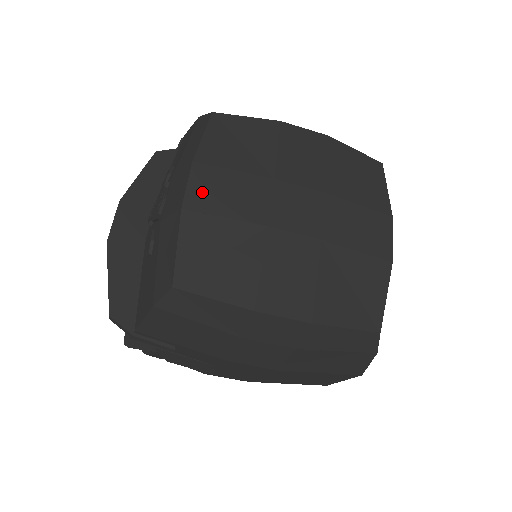
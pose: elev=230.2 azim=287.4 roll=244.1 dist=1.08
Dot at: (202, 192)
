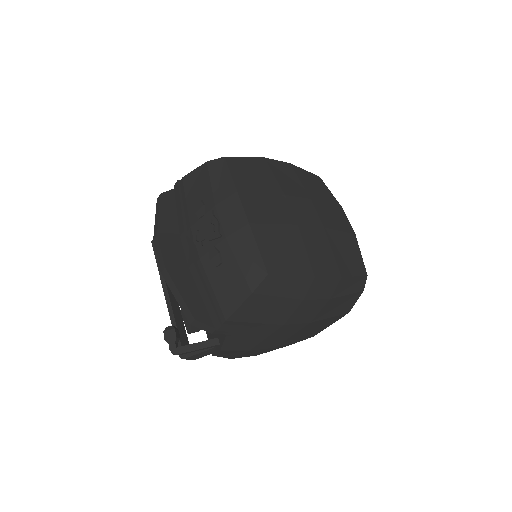
Dot at: (254, 210)
